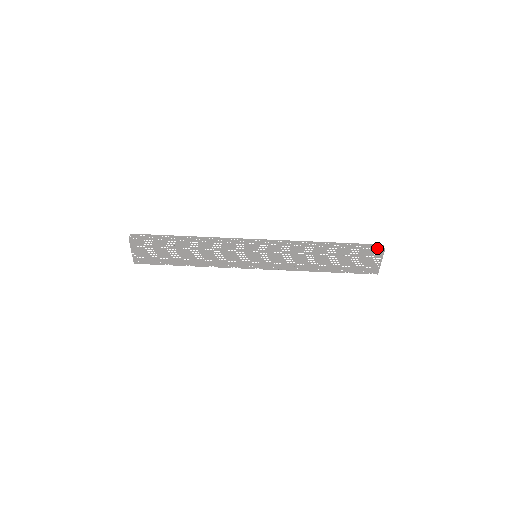
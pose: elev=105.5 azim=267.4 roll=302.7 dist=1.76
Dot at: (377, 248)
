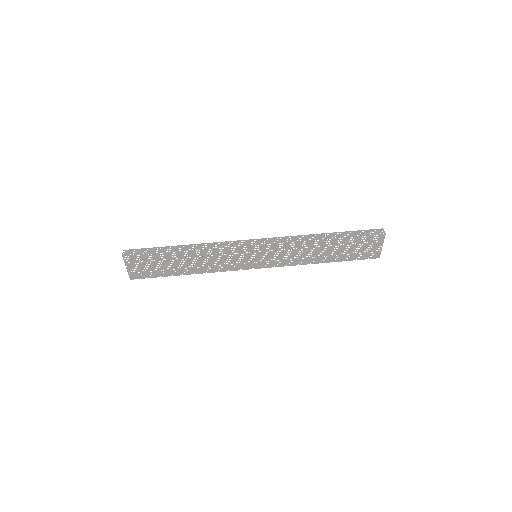
Dot at: (377, 233)
